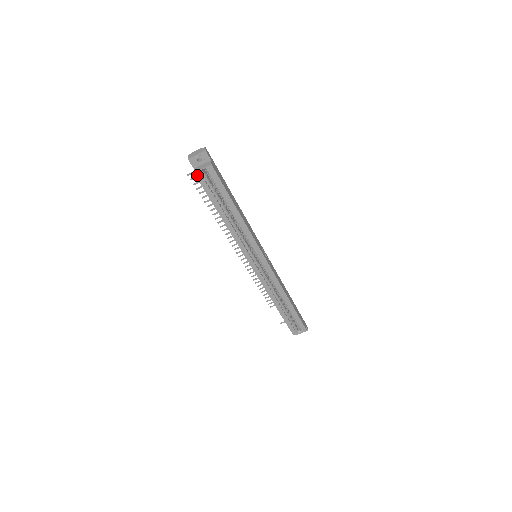
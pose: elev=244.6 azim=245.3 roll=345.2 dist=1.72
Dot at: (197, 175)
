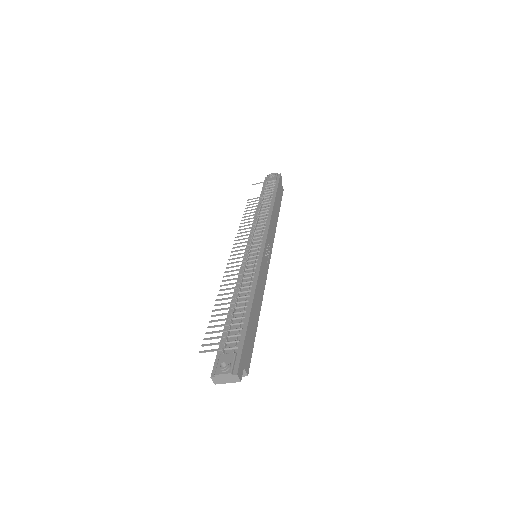
Dot at: occluded
